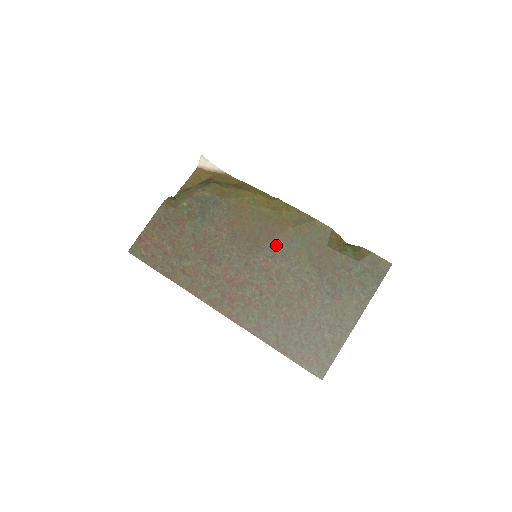
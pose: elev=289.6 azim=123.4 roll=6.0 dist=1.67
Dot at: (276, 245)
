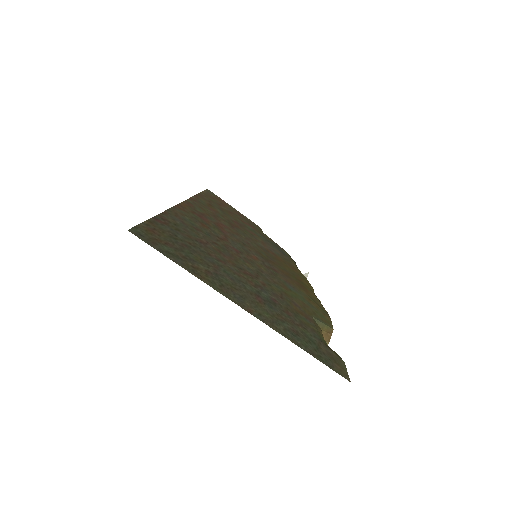
Dot at: (279, 273)
